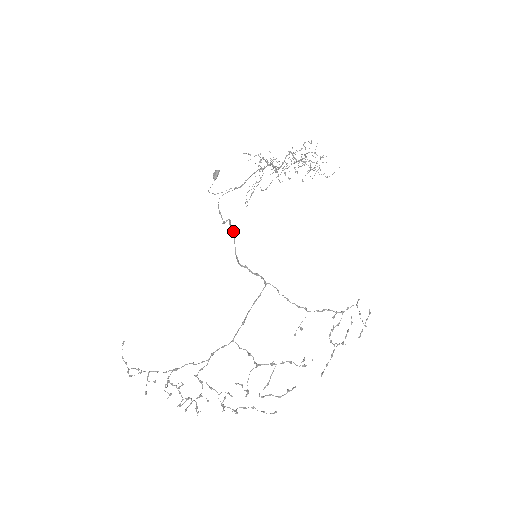
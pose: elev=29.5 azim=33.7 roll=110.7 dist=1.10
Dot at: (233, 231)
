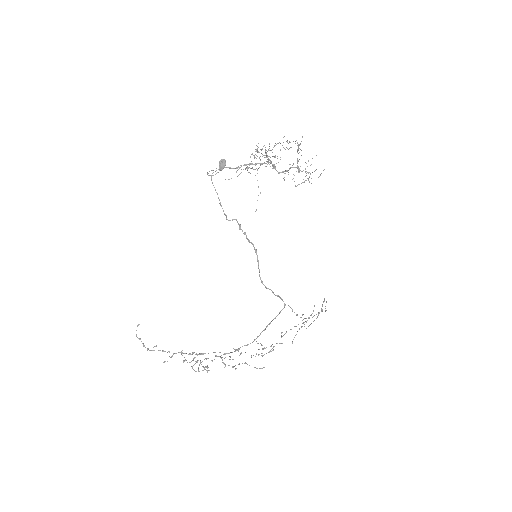
Dot at: (256, 251)
